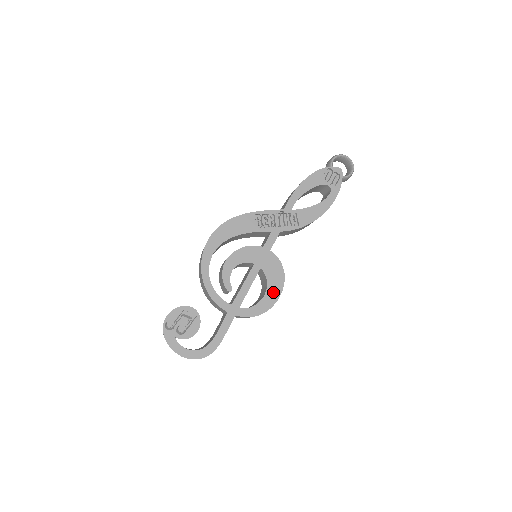
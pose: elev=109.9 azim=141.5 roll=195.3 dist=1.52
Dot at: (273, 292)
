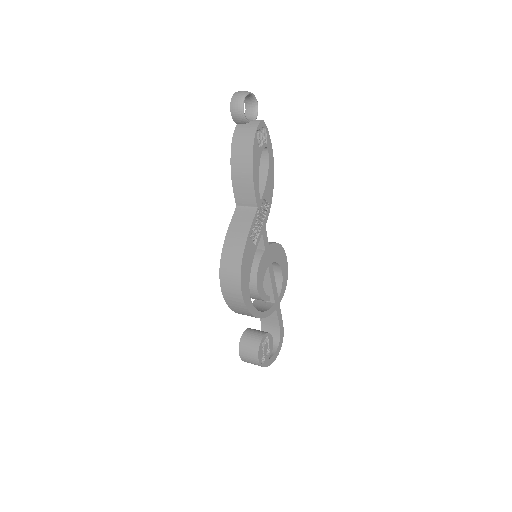
Dot at: (284, 264)
